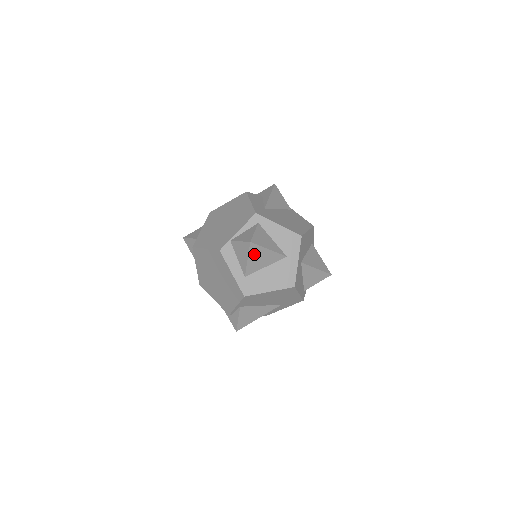
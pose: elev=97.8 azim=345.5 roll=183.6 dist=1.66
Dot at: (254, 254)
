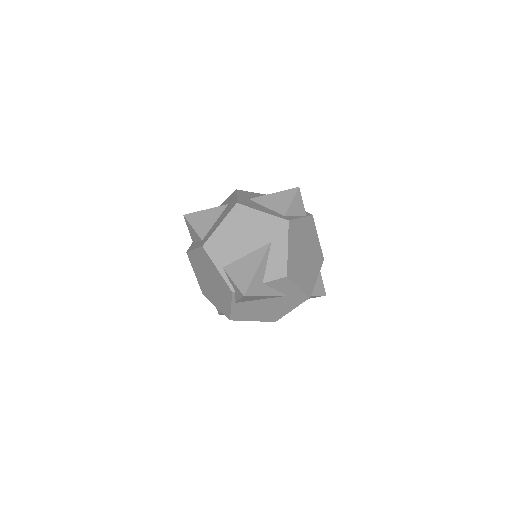
Dot at: (195, 221)
